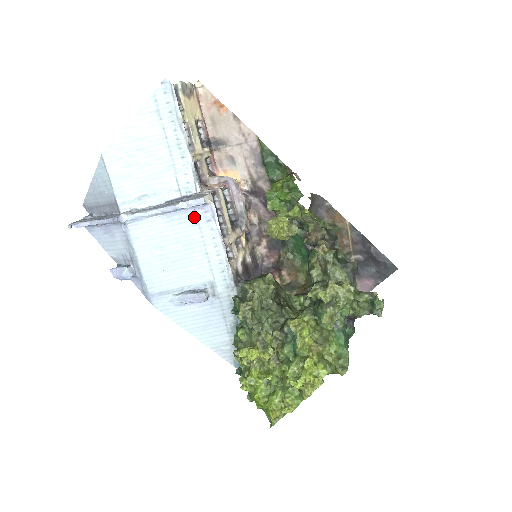
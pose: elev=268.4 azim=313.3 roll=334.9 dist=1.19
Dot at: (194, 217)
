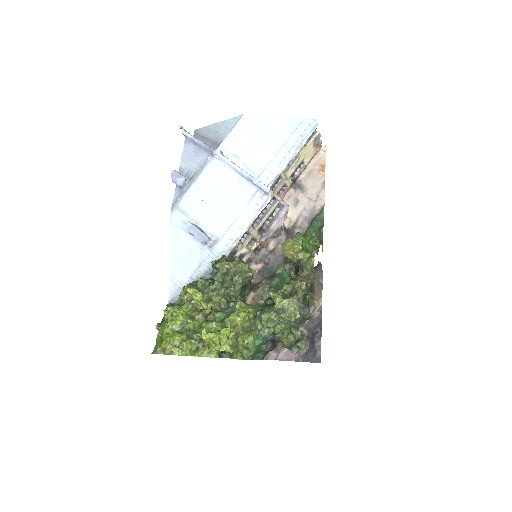
Dot at: (253, 194)
